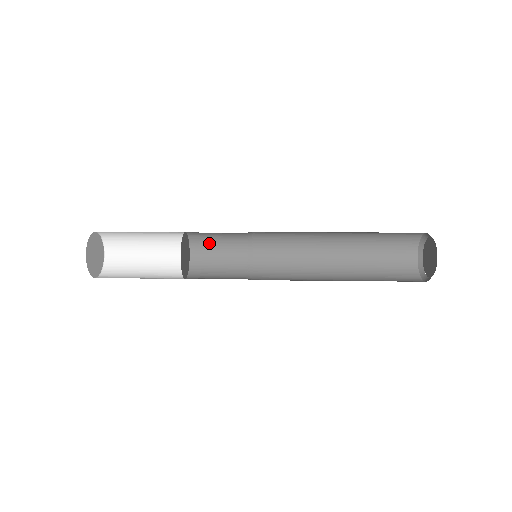
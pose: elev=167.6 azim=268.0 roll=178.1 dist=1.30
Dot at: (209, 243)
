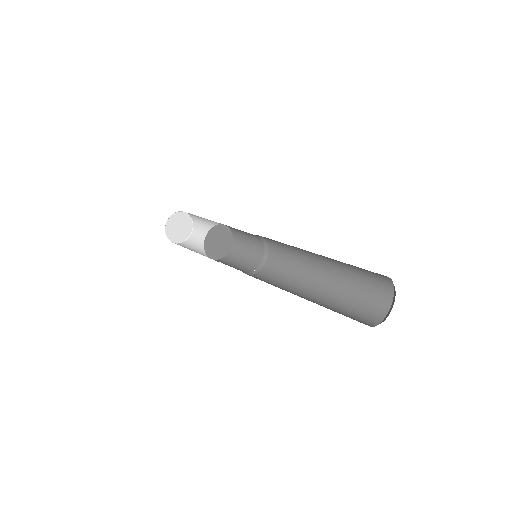
Dot at: (238, 230)
